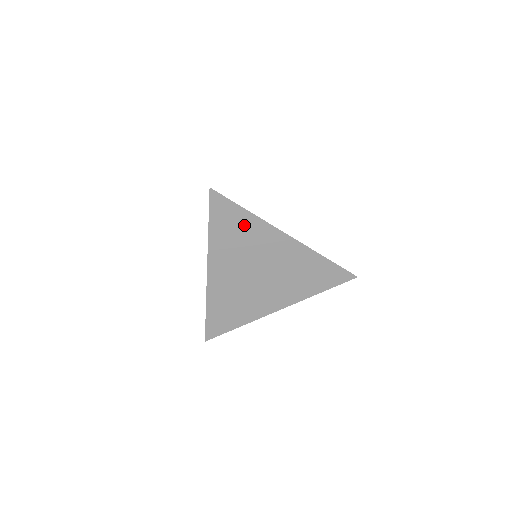
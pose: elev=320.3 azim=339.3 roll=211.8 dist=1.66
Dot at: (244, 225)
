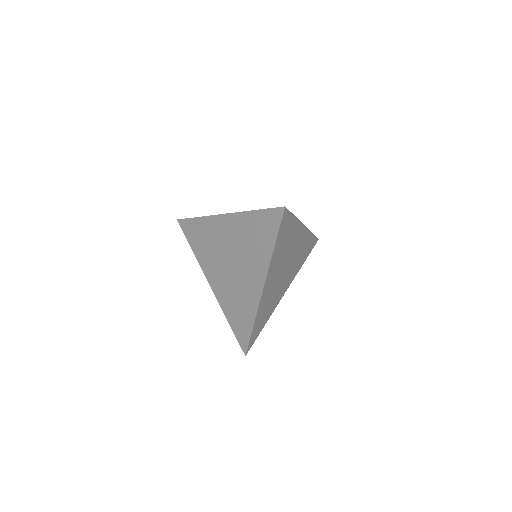
Dot at: (290, 231)
